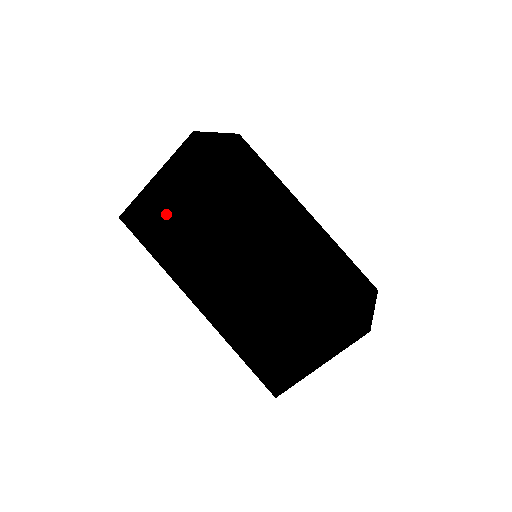
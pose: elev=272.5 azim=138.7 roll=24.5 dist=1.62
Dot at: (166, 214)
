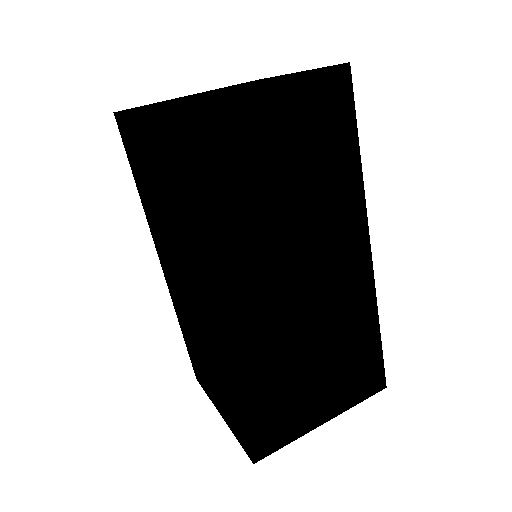
Dot at: (140, 162)
